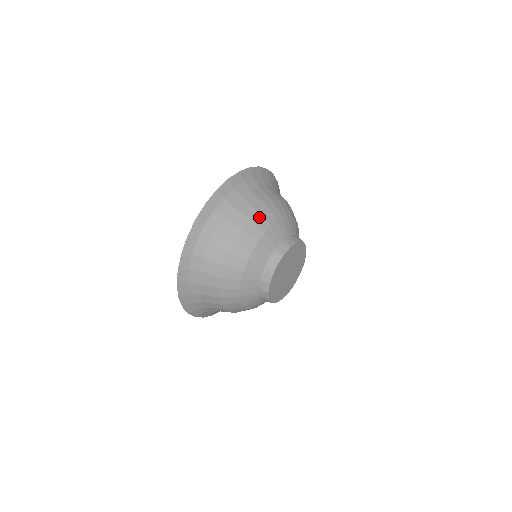
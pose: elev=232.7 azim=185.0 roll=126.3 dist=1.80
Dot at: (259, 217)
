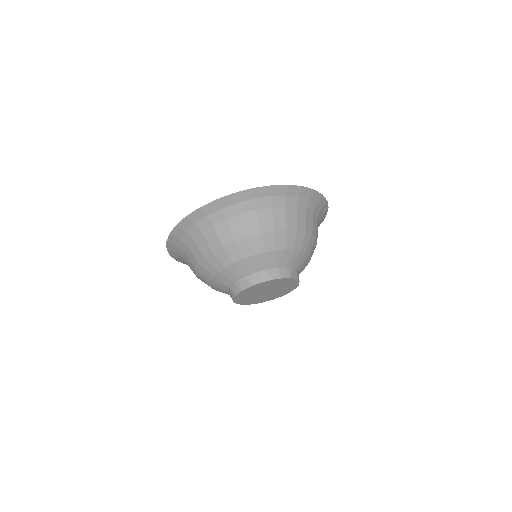
Dot at: (223, 252)
